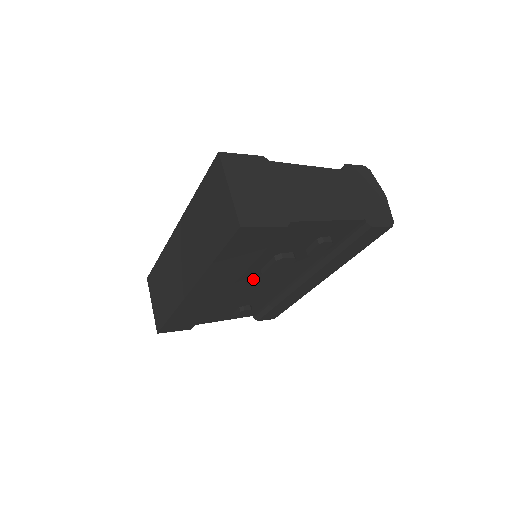
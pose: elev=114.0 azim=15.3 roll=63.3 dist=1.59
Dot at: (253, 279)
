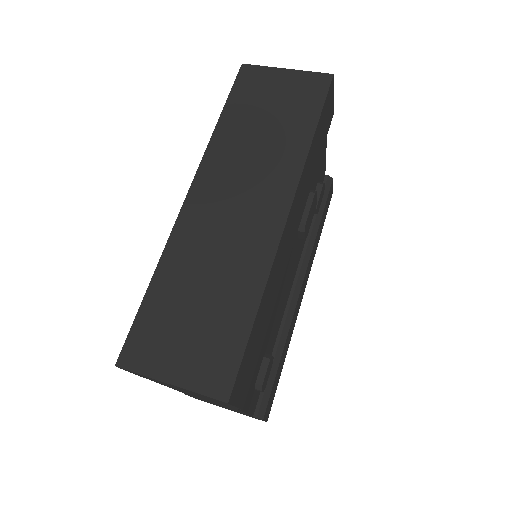
Dot at: occluded
